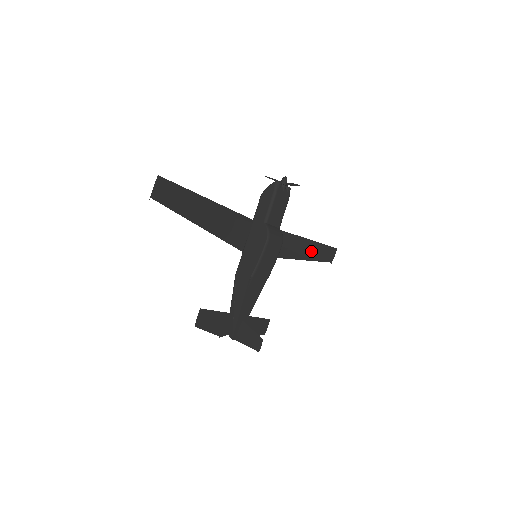
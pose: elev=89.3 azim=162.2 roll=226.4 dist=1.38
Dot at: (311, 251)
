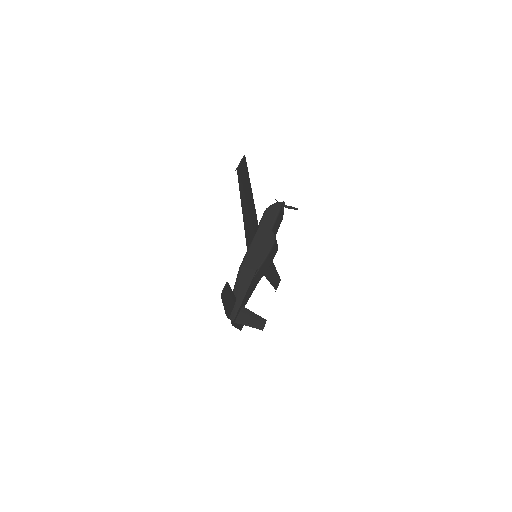
Dot at: (271, 273)
